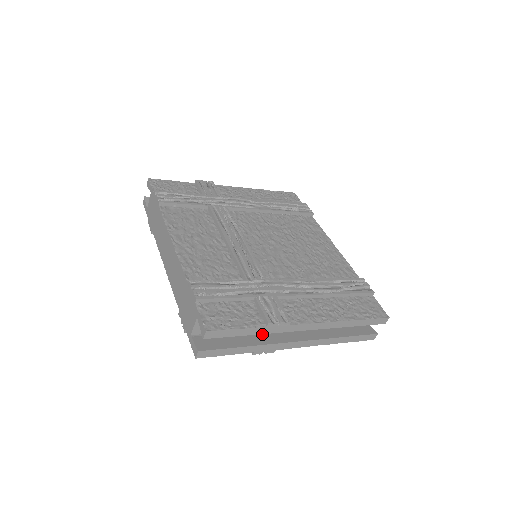
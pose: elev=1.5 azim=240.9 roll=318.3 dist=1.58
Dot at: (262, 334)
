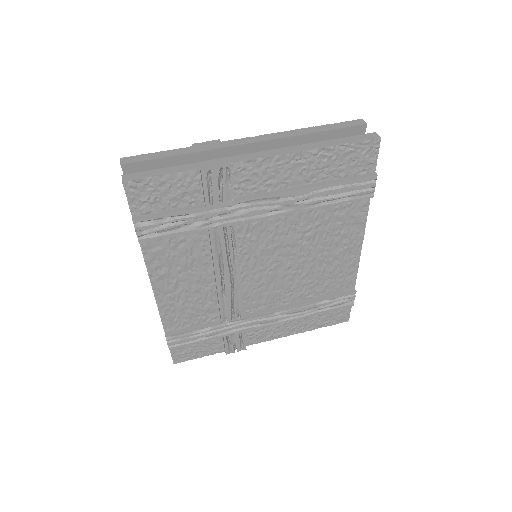
Dot at: occluded
